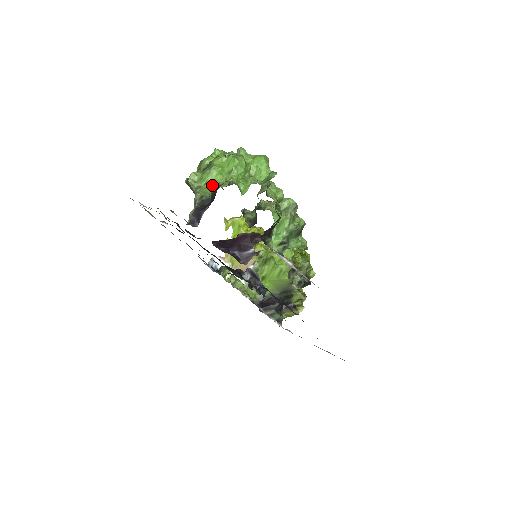
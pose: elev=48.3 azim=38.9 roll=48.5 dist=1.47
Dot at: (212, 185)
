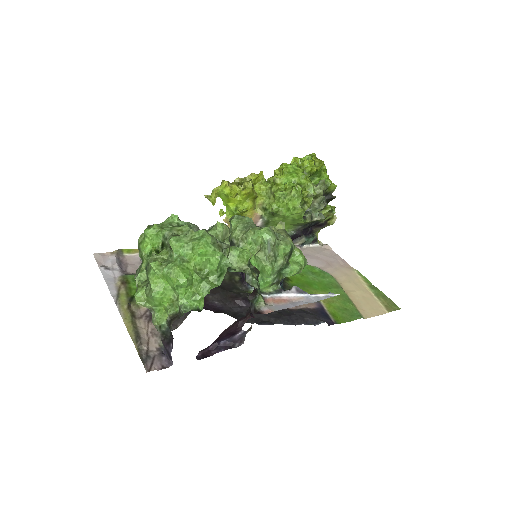
Dot at: (163, 307)
